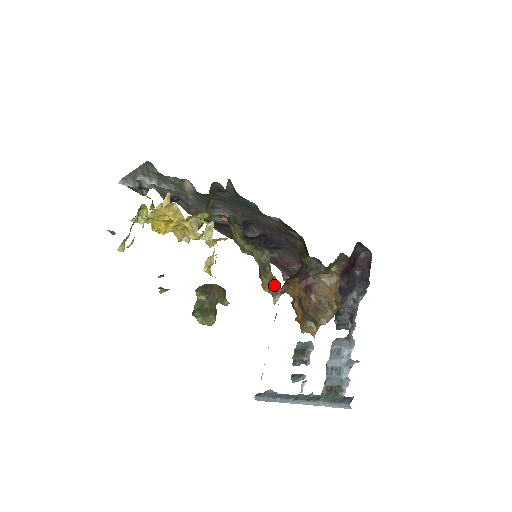
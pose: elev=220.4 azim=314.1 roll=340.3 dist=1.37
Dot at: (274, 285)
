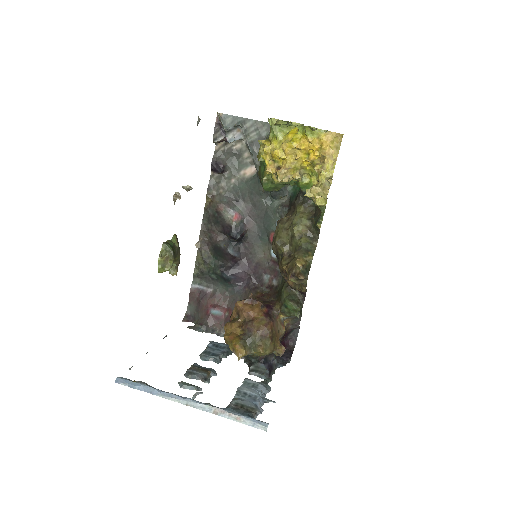
Dot at: (307, 267)
